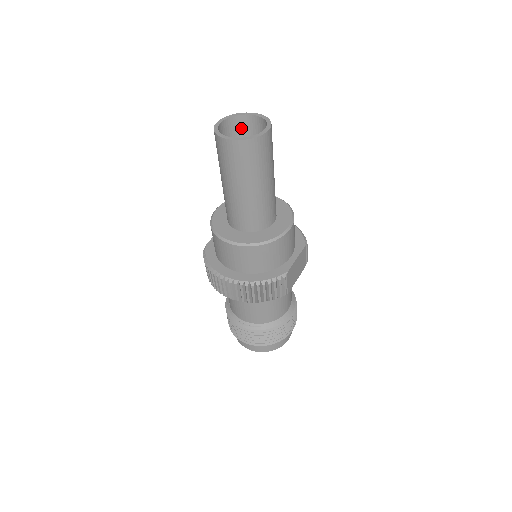
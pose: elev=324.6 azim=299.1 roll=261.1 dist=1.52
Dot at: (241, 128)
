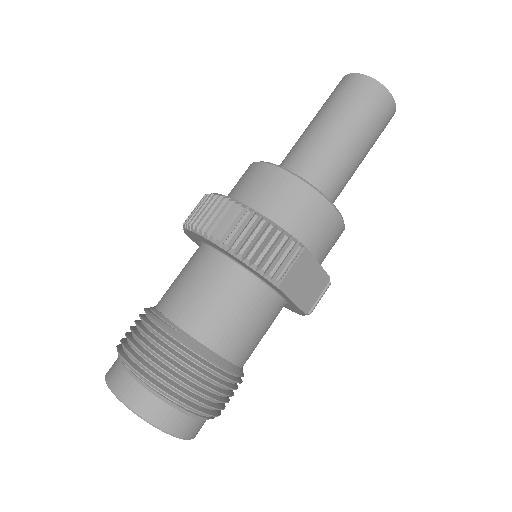
Dot at: occluded
